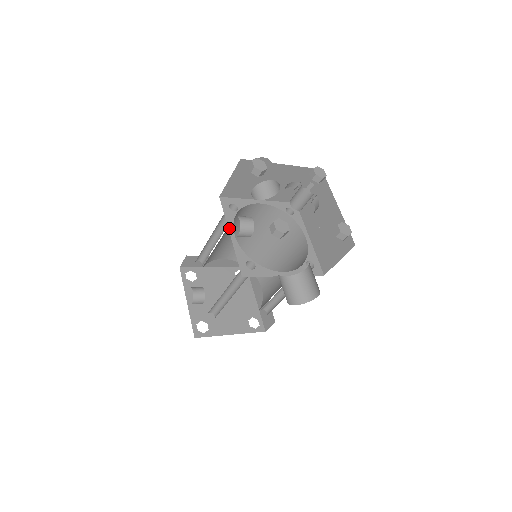
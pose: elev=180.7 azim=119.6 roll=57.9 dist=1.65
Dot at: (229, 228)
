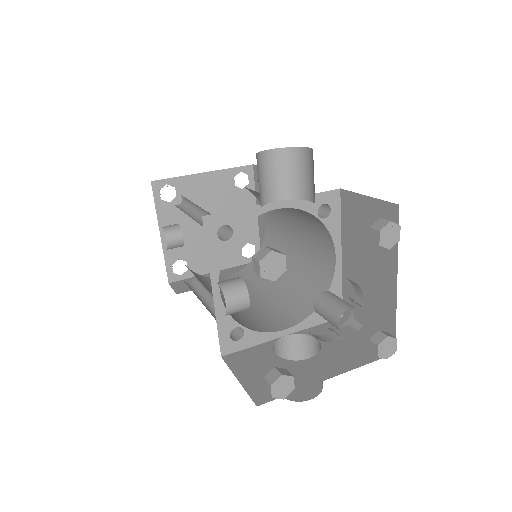
Dot at: (212, 279)
